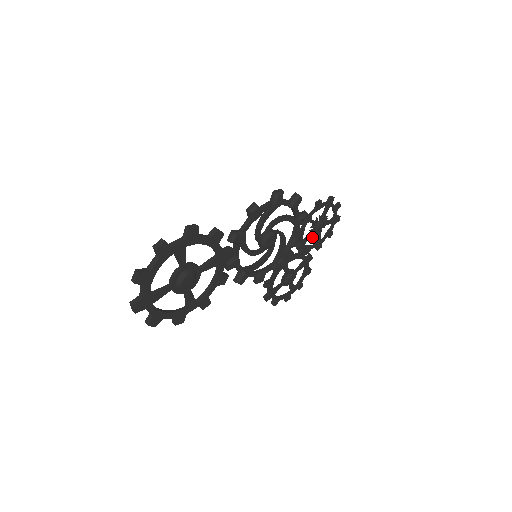
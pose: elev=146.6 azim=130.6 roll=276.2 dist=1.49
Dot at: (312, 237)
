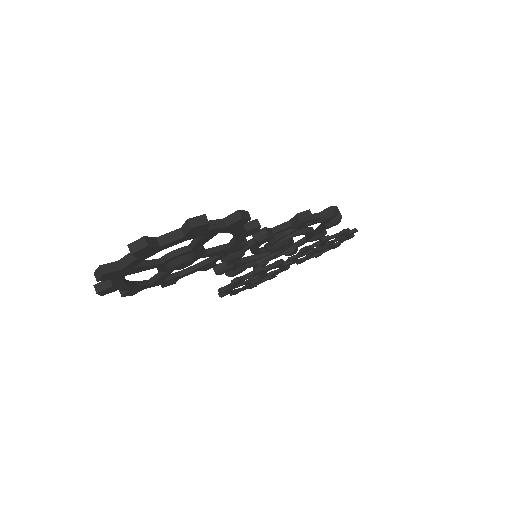
Dot at: (307, 254)
